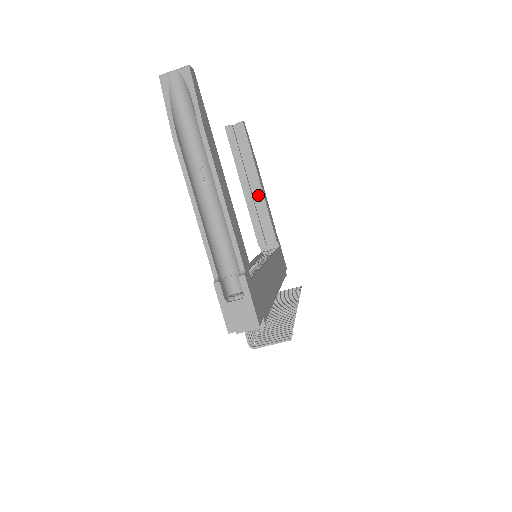
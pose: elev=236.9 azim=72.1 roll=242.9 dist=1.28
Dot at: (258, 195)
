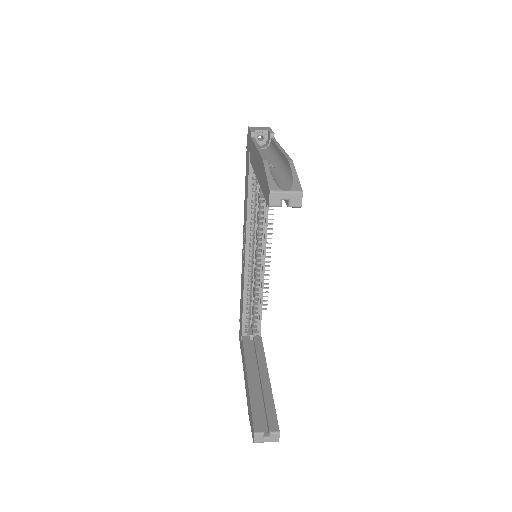
Dot at: occluded
